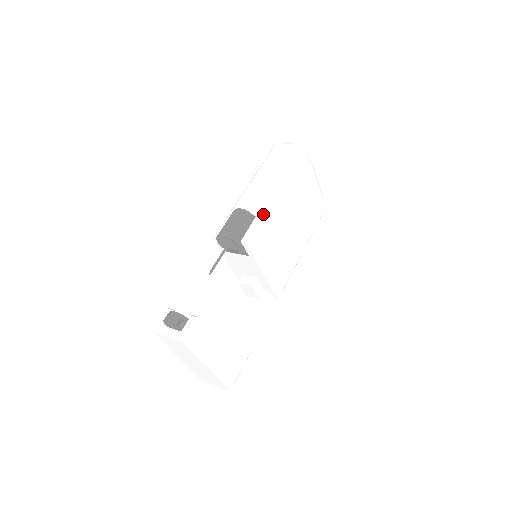
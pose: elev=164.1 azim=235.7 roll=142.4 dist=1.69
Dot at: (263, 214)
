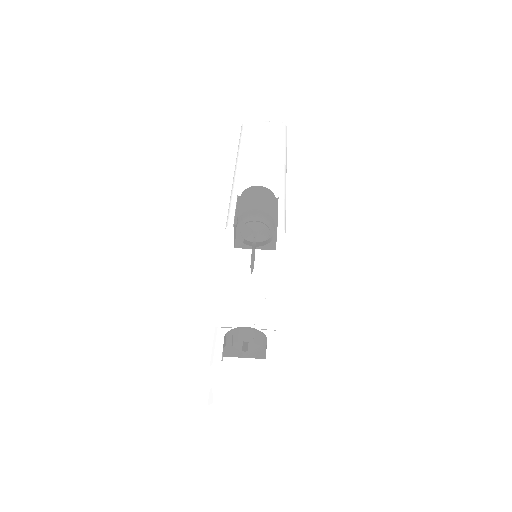
Dot at: (284, 195)
